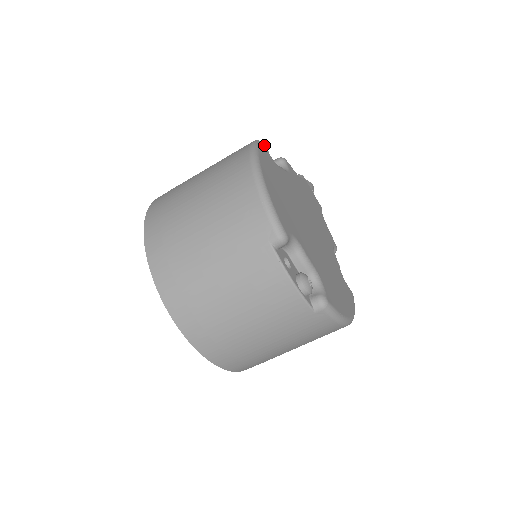
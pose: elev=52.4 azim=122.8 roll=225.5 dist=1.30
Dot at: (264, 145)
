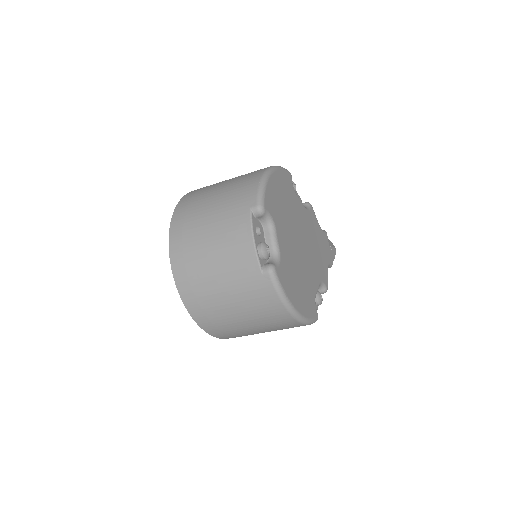
Dot at: (291, 175)
